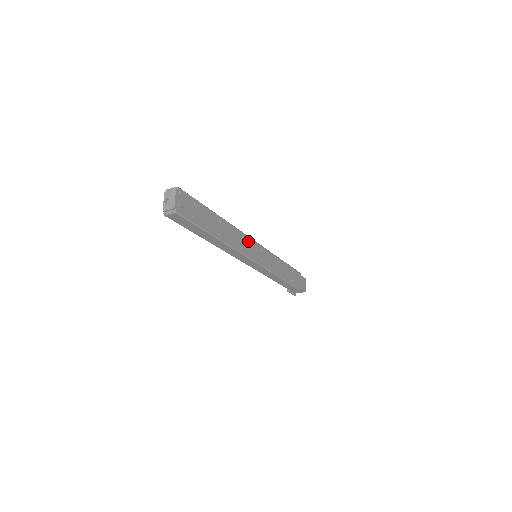
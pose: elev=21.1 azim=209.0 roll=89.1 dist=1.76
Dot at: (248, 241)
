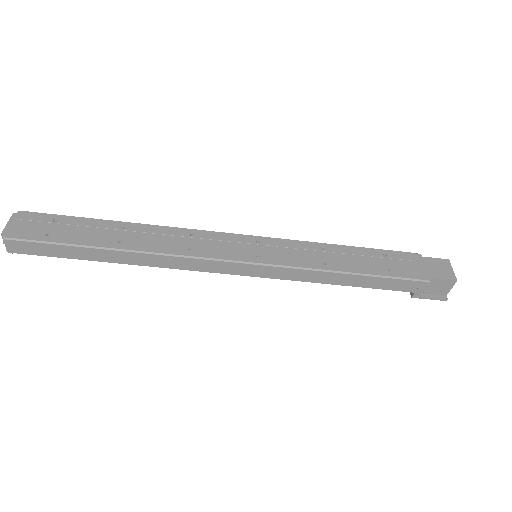
Dot at: (212, 237)
